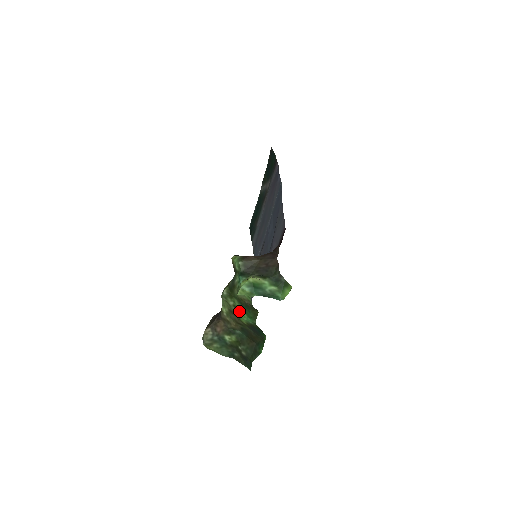
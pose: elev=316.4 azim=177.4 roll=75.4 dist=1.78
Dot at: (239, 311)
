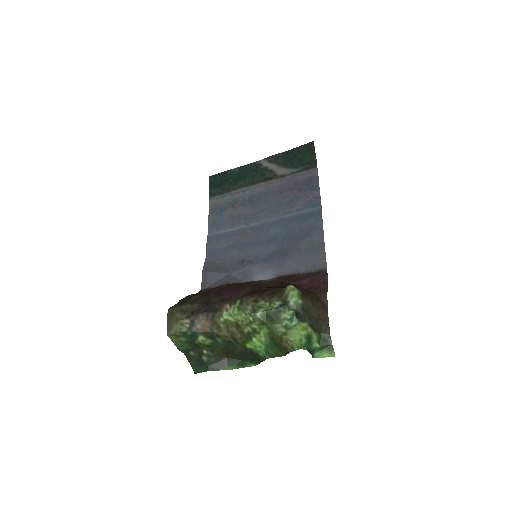
Dot at: (257, 338)
